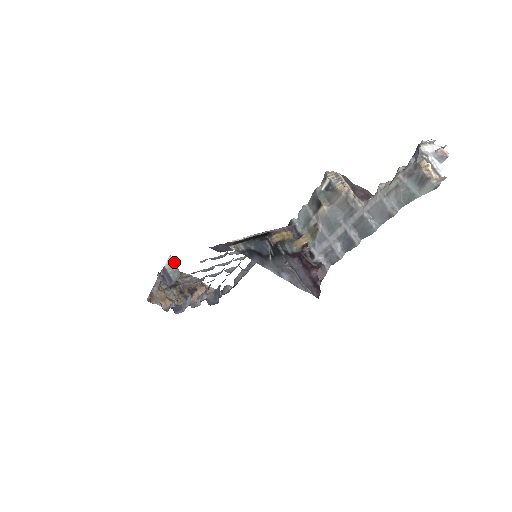
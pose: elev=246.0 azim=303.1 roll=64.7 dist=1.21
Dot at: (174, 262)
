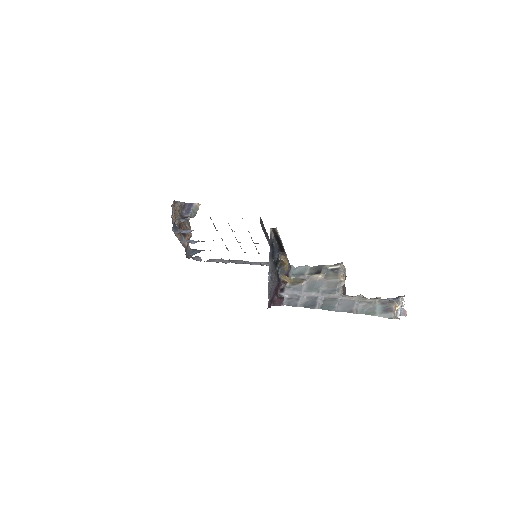
Dot at: occluded
